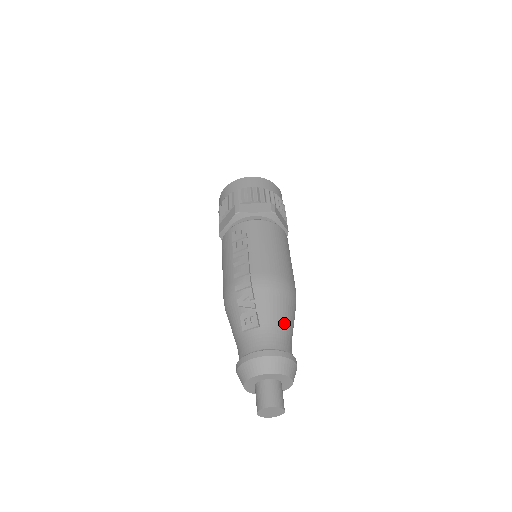
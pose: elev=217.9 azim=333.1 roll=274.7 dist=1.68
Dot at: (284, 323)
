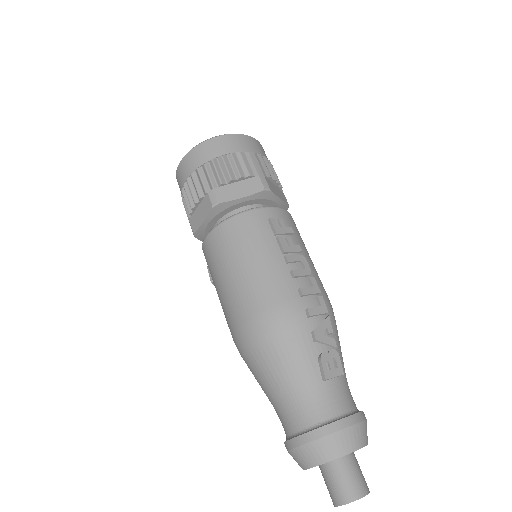
Dot at: occluded
